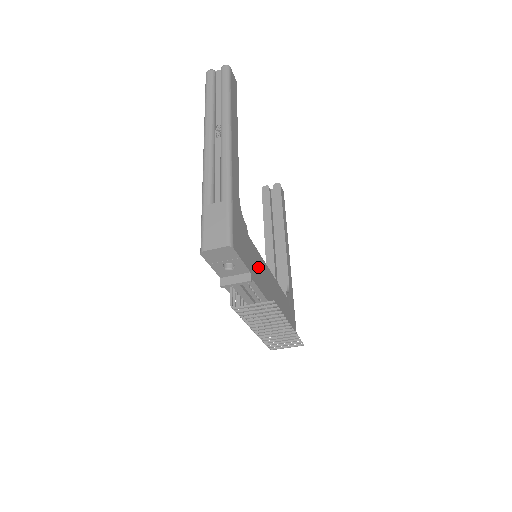
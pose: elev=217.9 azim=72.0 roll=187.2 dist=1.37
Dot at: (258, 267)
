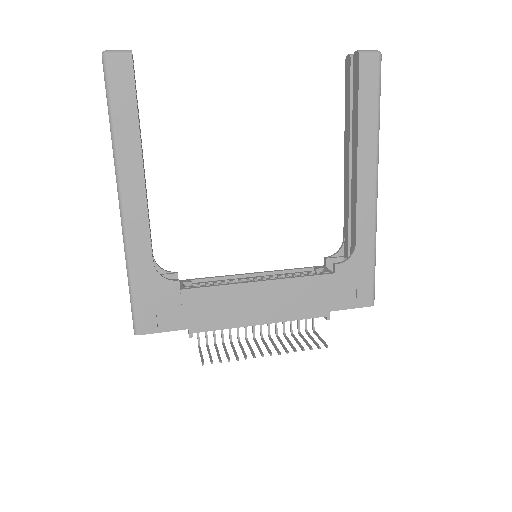
Dot at: (216, 306)
